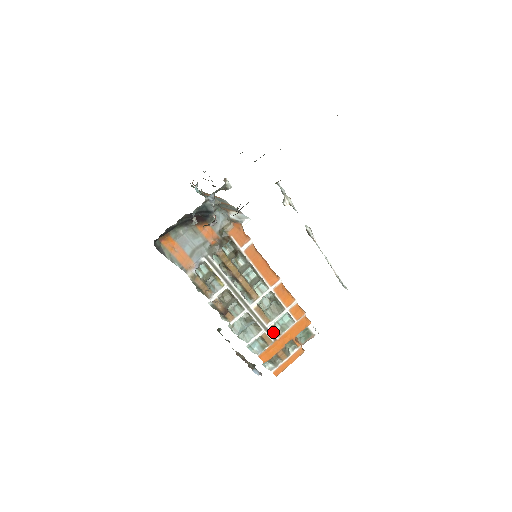
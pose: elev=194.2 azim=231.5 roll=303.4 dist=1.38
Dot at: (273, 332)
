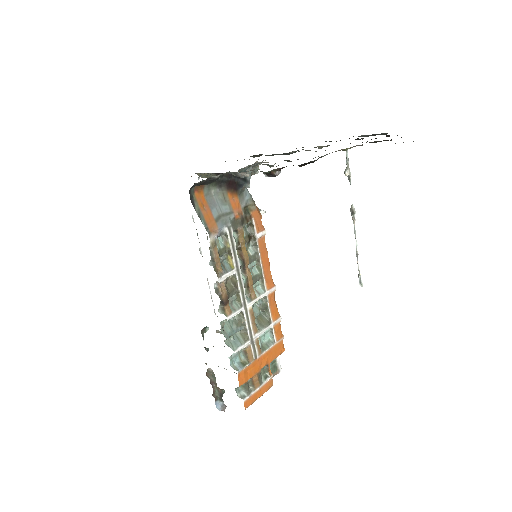
Dot at: (257, 347)
